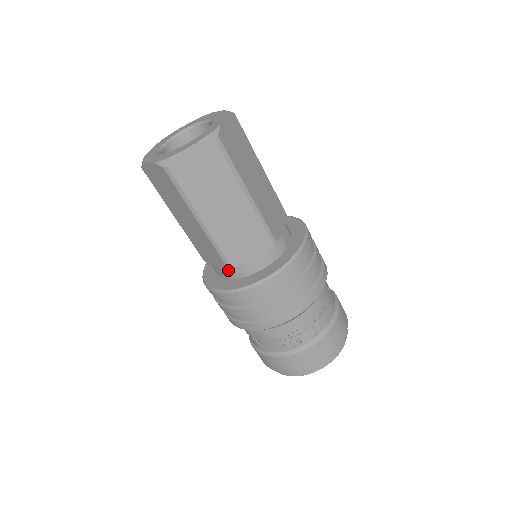
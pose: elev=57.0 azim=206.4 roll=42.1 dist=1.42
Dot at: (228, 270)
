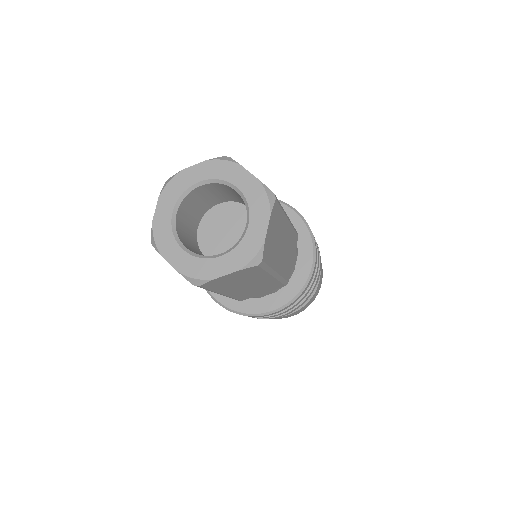
Dot at: occluded
